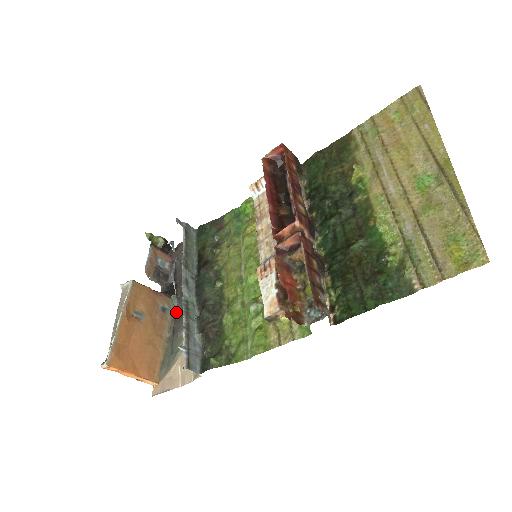
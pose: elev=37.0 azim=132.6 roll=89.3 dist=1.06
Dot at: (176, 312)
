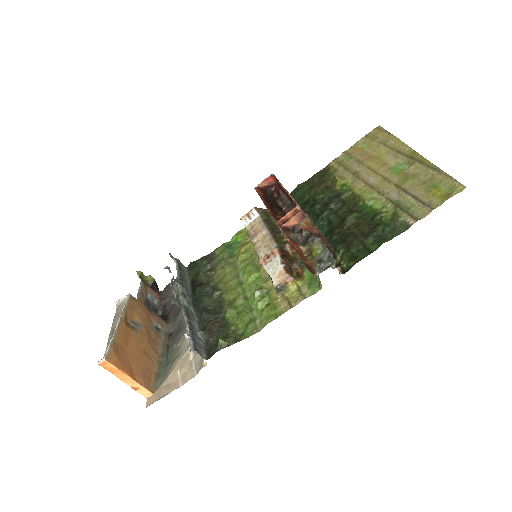
Dot at: (169, 333)
